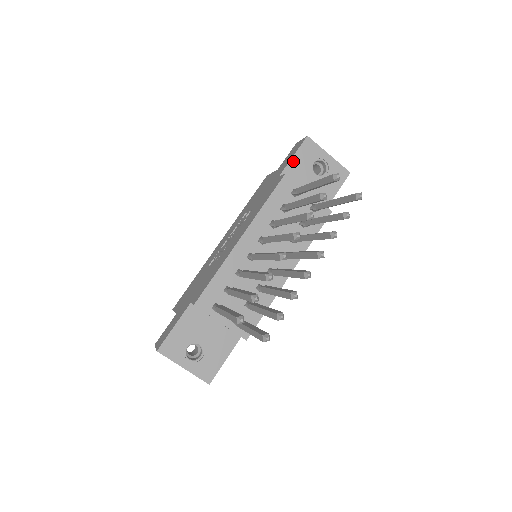
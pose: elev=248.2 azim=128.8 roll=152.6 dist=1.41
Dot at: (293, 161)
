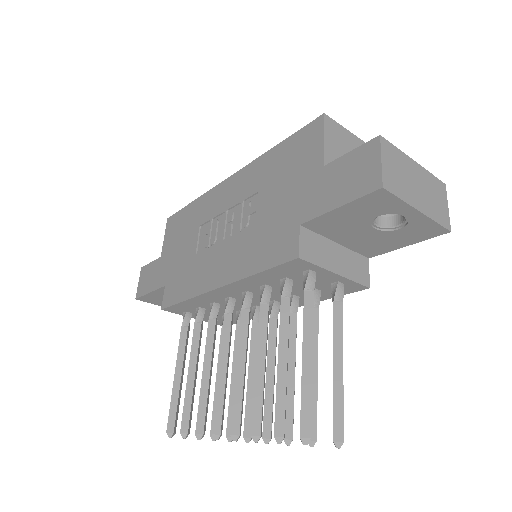
Dot at: (335, 212)
